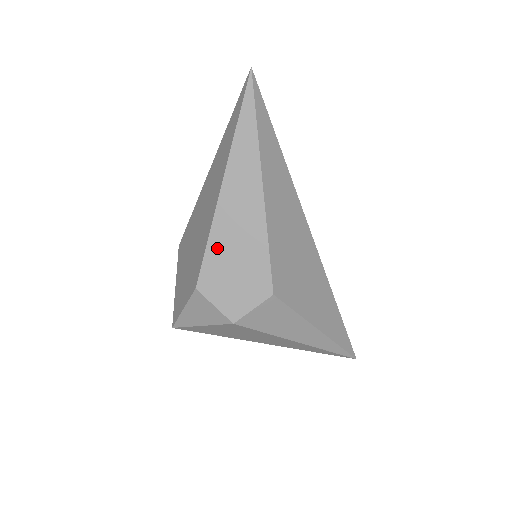
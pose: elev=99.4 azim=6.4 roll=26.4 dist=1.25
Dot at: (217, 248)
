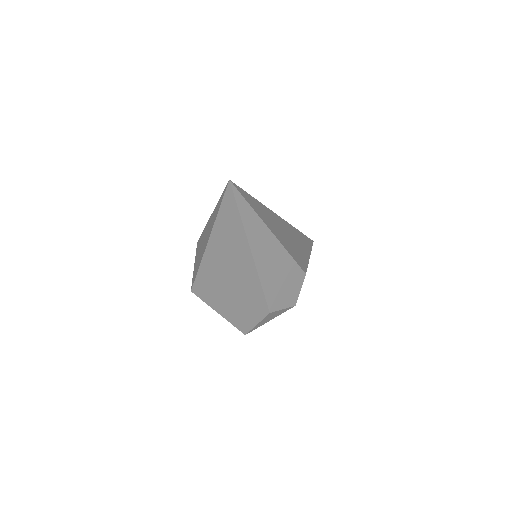
Dot at: (269, 286)
